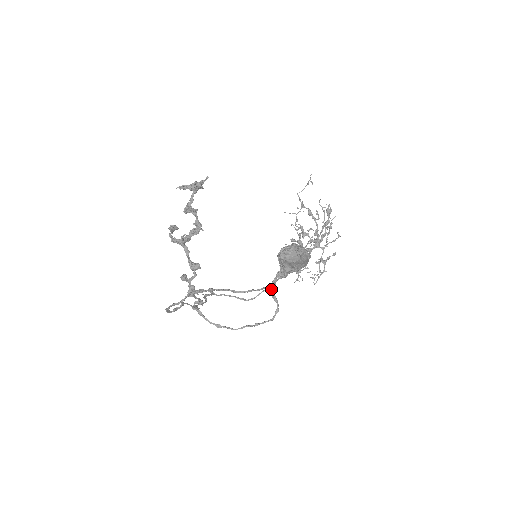
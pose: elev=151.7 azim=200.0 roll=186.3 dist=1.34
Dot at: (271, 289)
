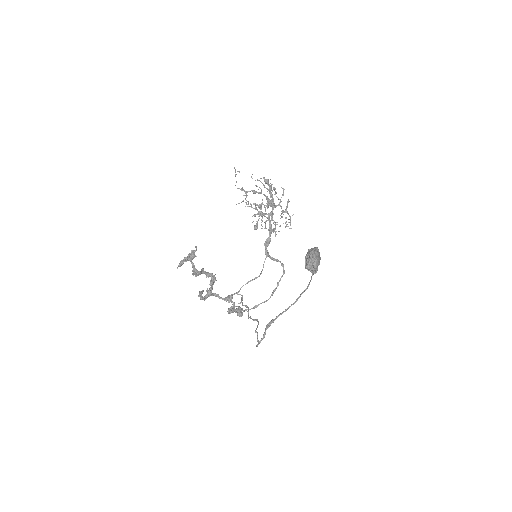
Dot at: occluded
